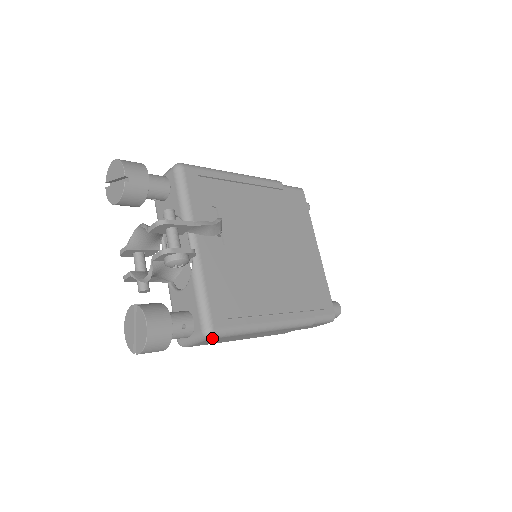
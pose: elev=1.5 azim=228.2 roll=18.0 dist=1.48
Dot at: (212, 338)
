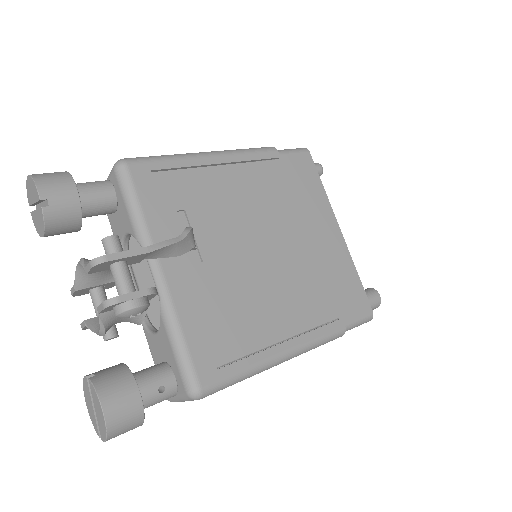
Dot at: (202, 398)
